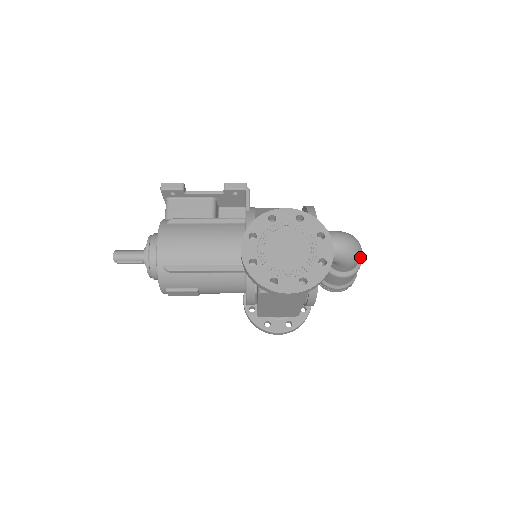
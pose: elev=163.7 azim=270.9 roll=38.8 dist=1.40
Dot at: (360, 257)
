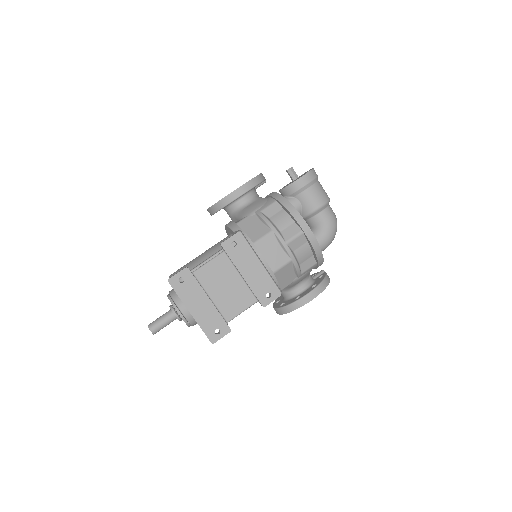
Dot at: occluded
